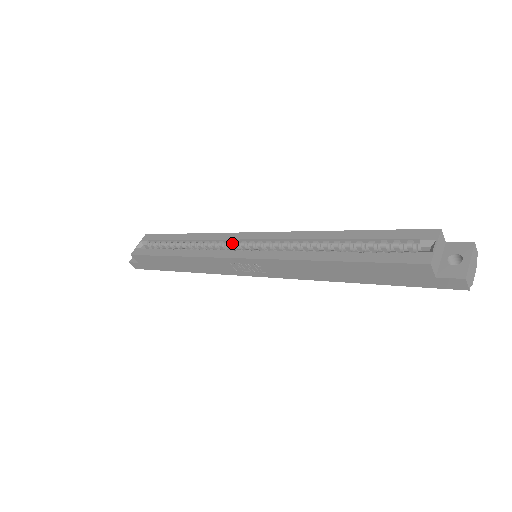
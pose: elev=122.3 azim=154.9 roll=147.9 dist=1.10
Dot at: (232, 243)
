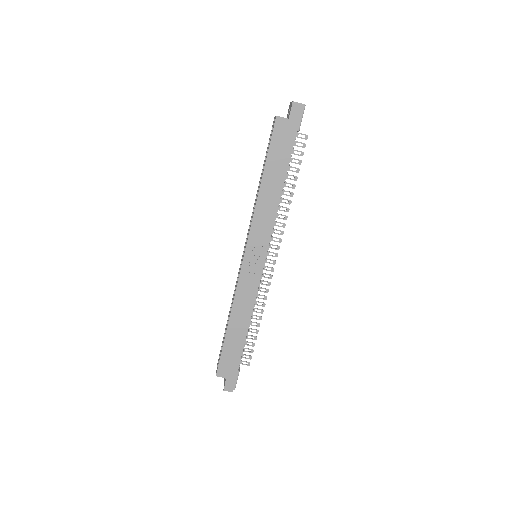
Dot at: occluded
